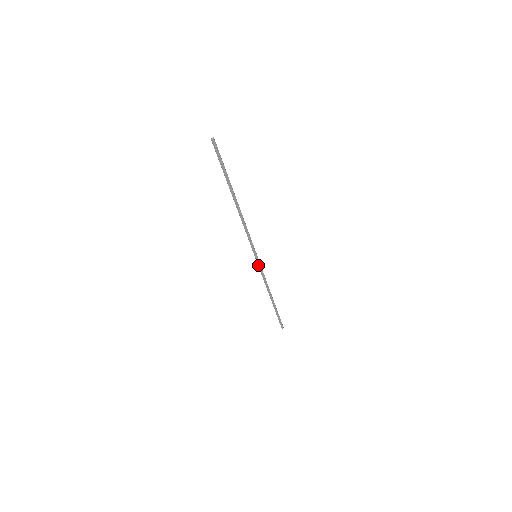
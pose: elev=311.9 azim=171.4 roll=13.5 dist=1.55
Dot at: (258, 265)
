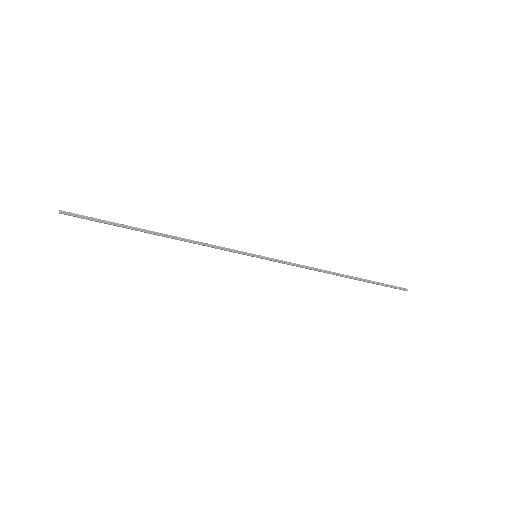
Dot at: (271, 260)
